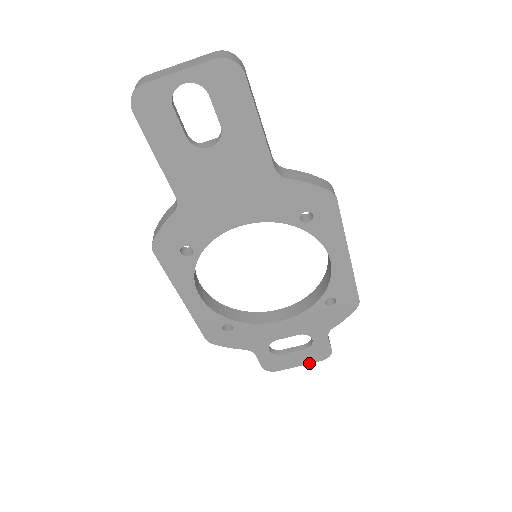
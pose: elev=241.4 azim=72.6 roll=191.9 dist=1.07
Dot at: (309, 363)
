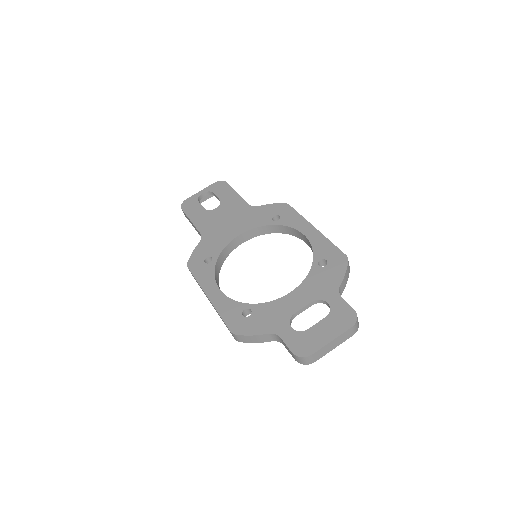
Dot at: (341, 334)
